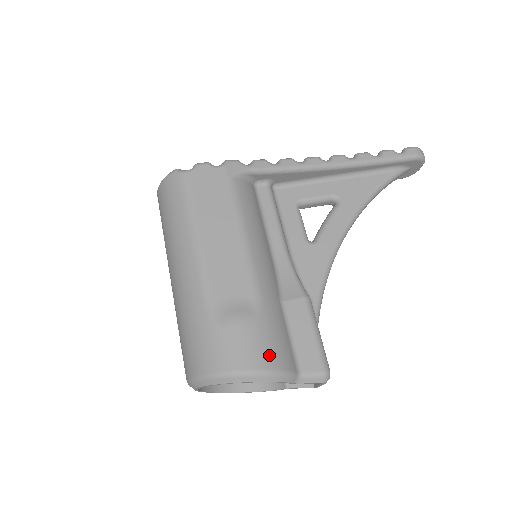
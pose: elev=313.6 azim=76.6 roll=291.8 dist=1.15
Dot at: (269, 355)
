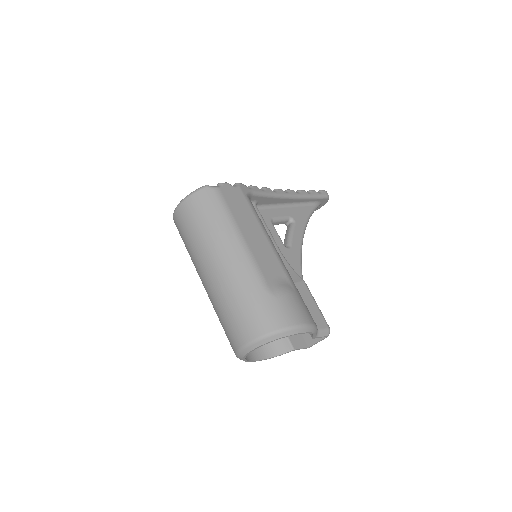
Dot at: (308, 314)
